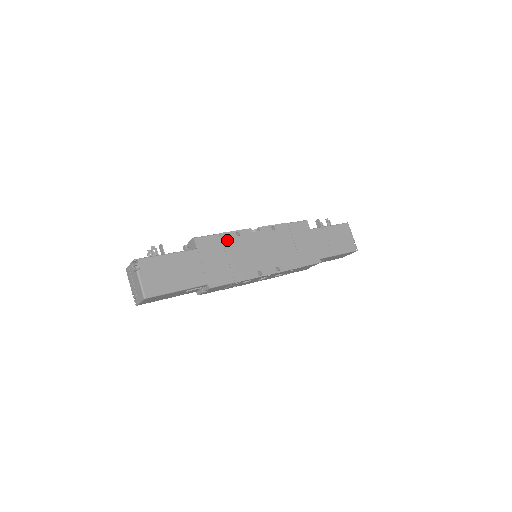
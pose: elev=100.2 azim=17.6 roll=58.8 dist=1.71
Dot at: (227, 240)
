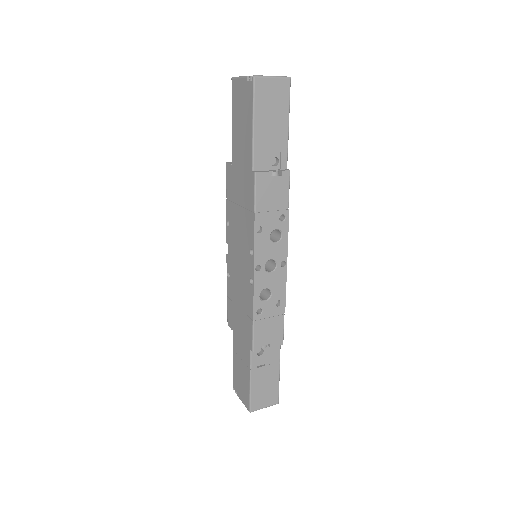
Dot at: occluded
